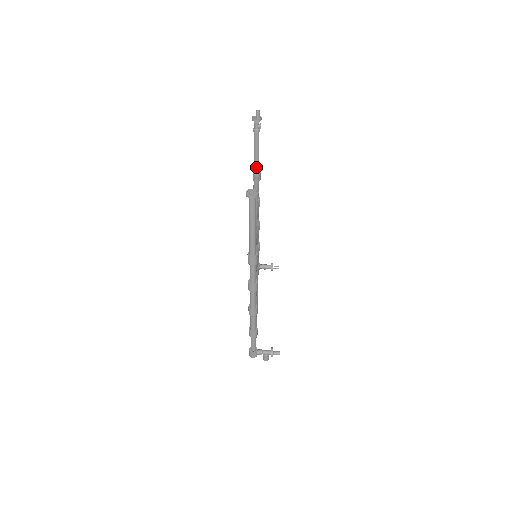
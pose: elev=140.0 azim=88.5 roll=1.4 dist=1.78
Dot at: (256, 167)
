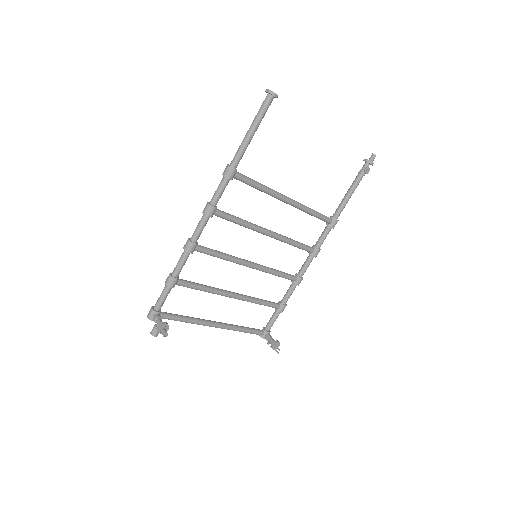
Dot at: (337, 210)
